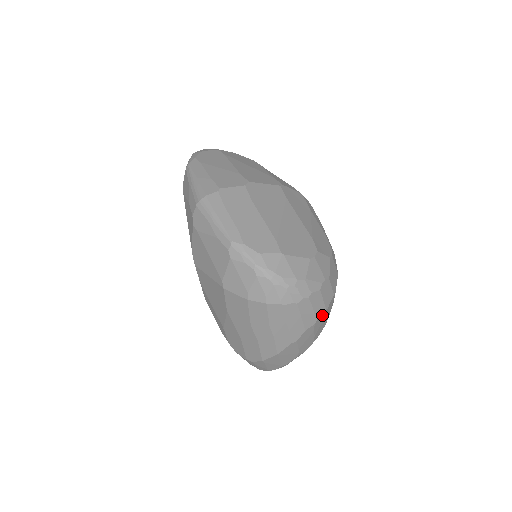
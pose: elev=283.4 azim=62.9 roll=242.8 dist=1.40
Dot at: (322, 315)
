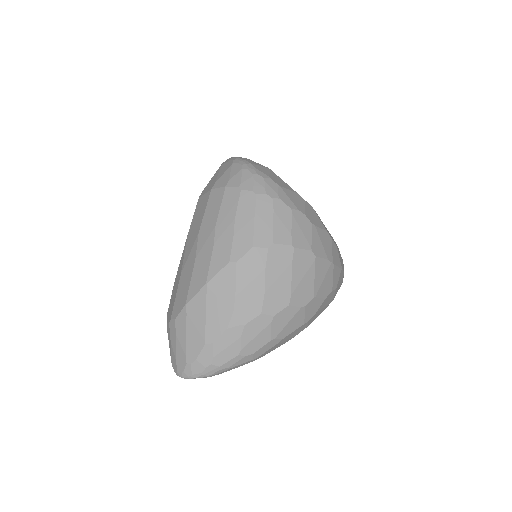
Dot at: (284, 250)
